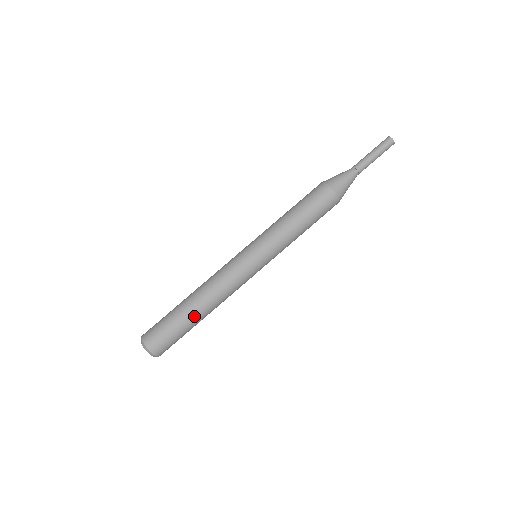
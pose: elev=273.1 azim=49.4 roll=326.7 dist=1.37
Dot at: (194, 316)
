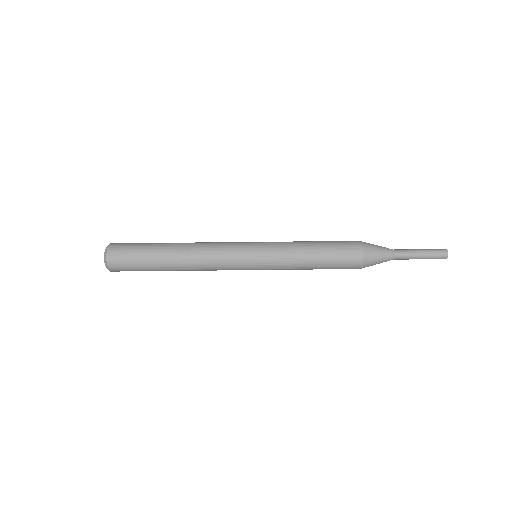
Dot at: (166, 248)
